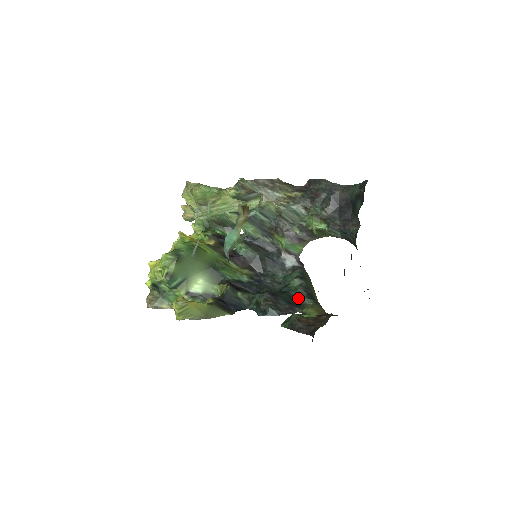
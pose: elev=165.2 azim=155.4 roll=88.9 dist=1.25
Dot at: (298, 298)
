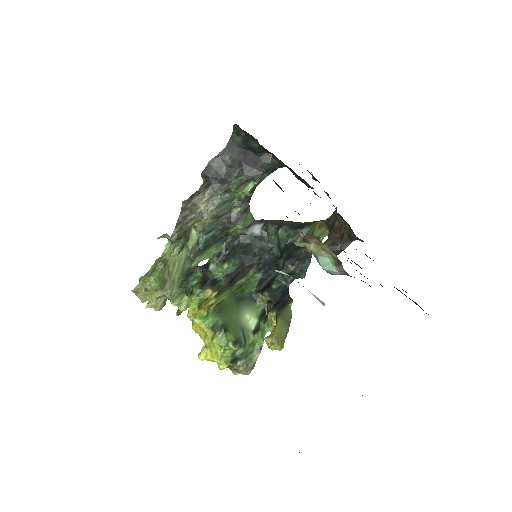
Dot at: (297, 238)
